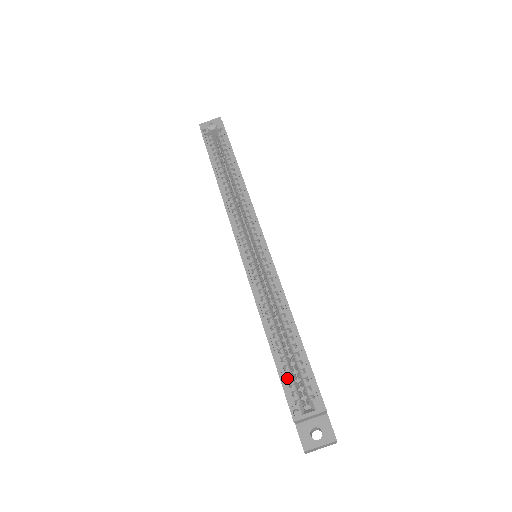
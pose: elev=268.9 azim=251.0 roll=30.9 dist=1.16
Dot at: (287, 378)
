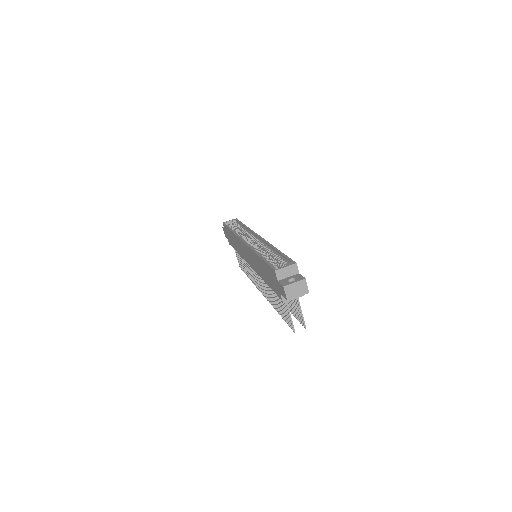
Dot at: occluded
